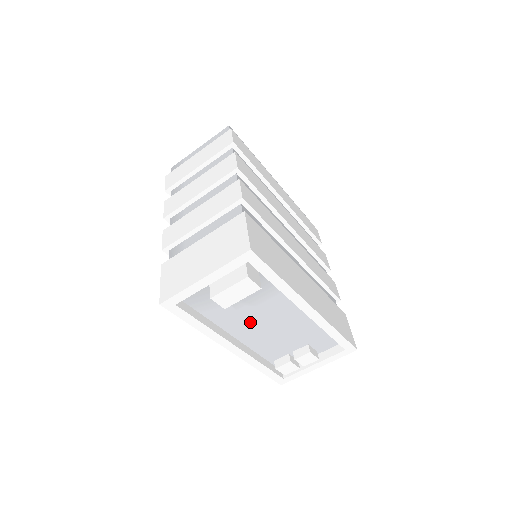
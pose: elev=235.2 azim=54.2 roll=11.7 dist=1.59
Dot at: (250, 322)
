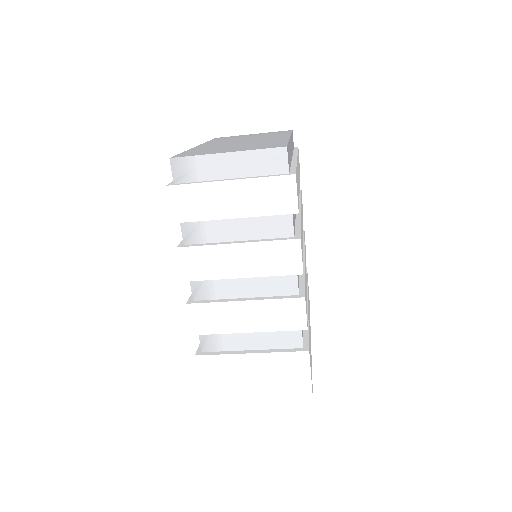
Dot at: occluded
